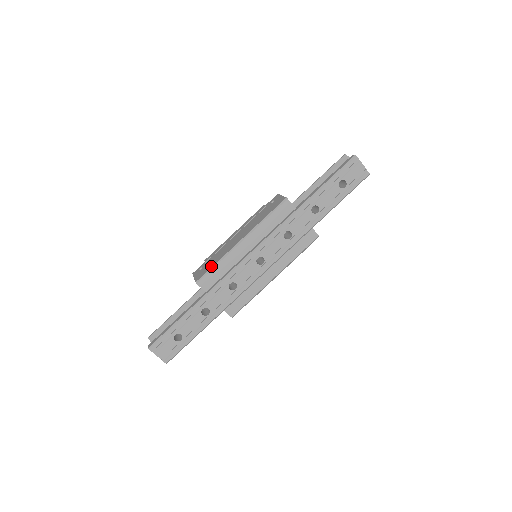
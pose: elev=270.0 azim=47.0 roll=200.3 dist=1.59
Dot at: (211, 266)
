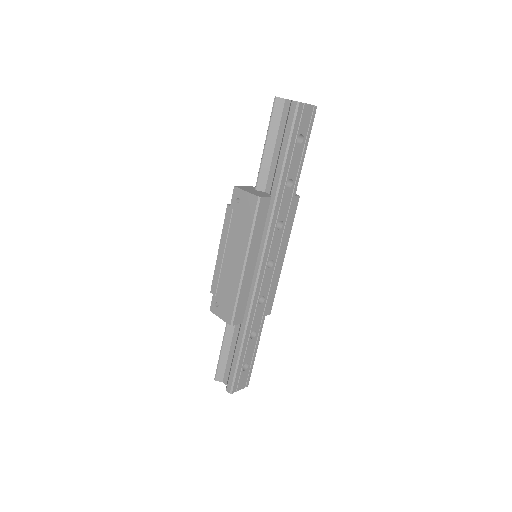
Dot at: (233, 303)
